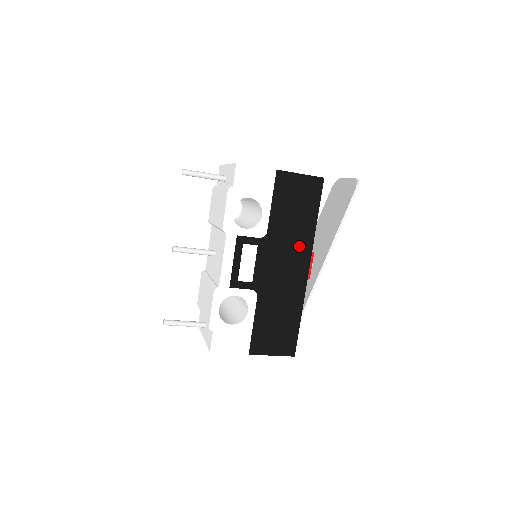
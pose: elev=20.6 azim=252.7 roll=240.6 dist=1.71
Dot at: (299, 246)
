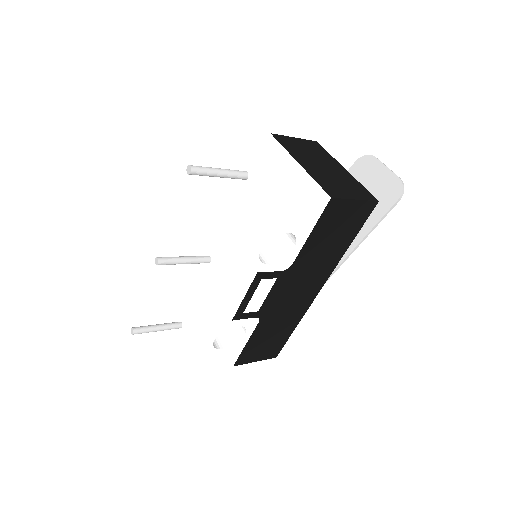
Dot at: (320, 271)
